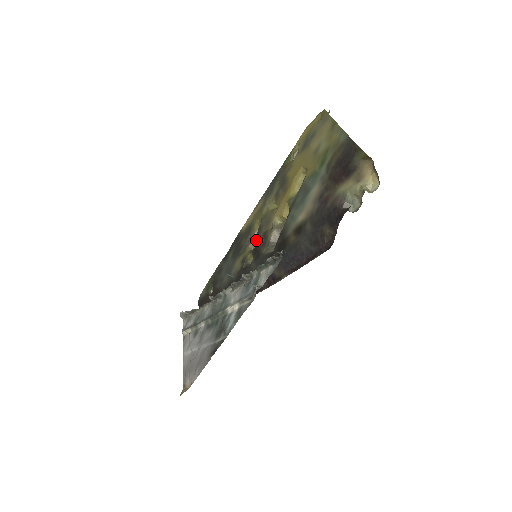
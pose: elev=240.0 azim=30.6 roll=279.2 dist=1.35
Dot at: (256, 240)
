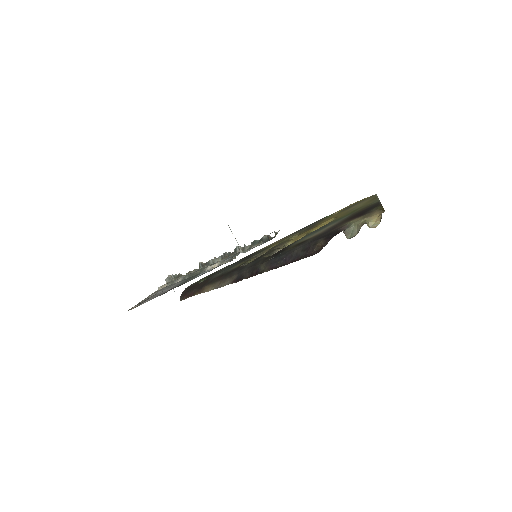
Dot at: occluded
